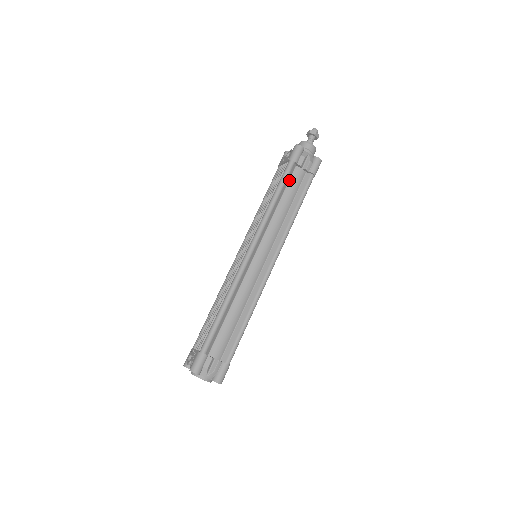
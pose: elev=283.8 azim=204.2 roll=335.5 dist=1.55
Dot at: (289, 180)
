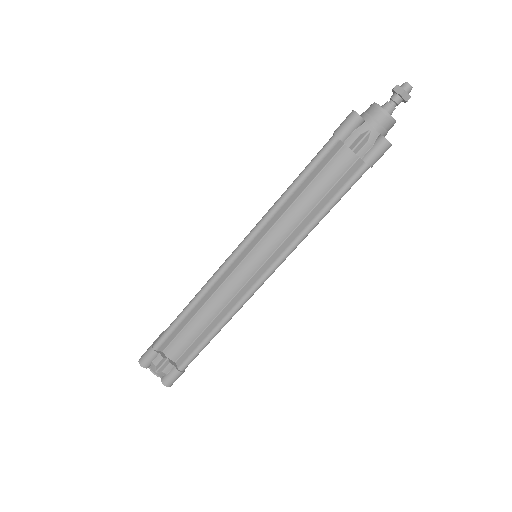
Dot at: (326, 165)
